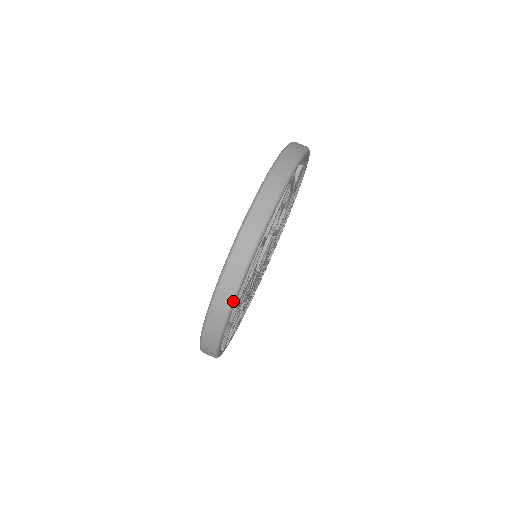
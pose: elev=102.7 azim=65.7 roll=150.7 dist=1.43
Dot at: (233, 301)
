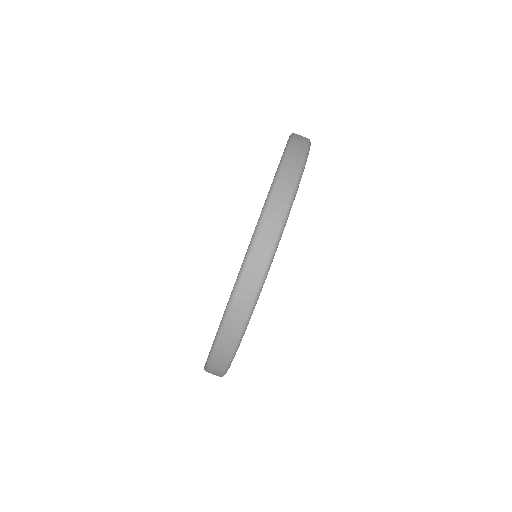
Dot at: (230, 362)
